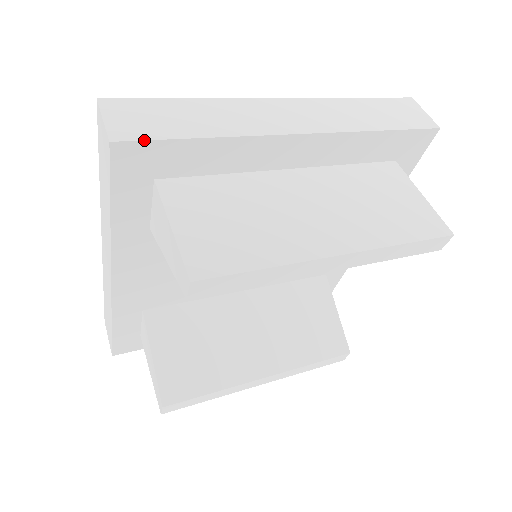
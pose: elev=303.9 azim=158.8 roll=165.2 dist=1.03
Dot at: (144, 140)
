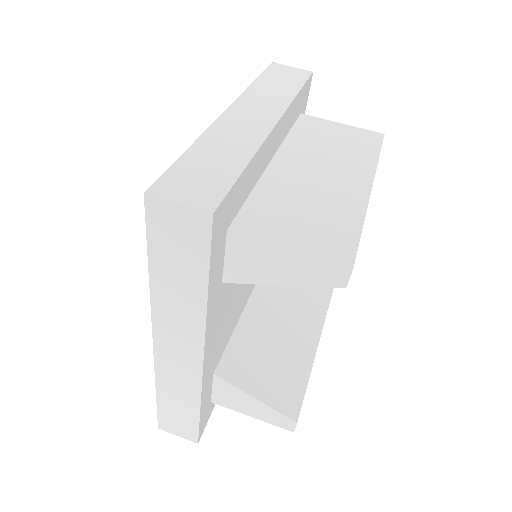
Dot at: (226, 195)
